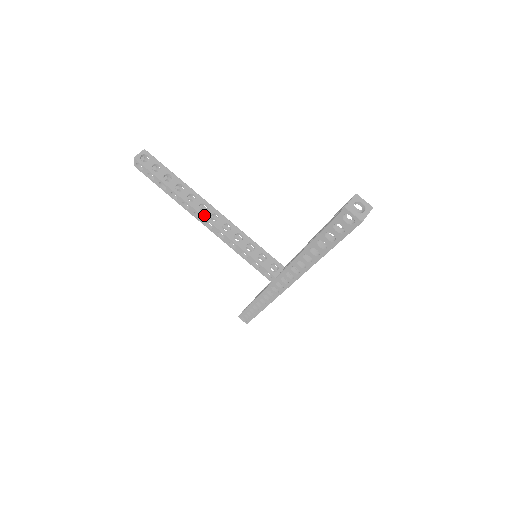
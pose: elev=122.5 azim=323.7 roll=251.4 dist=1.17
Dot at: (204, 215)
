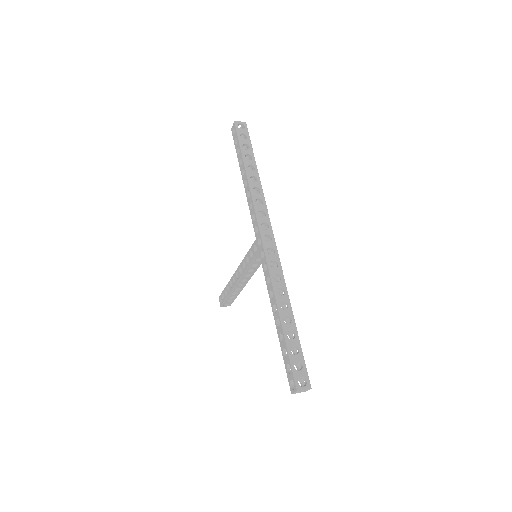
Dot at: (235, 273)
